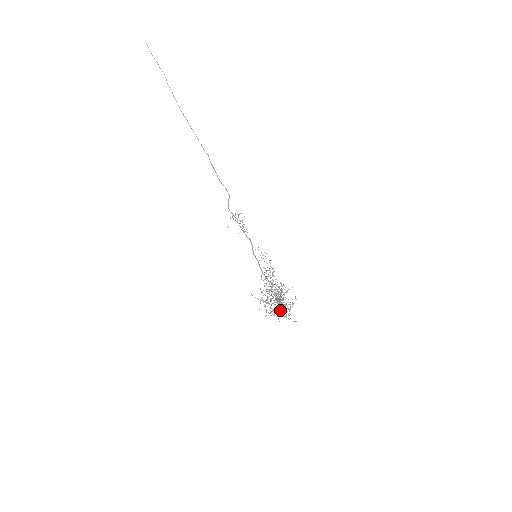
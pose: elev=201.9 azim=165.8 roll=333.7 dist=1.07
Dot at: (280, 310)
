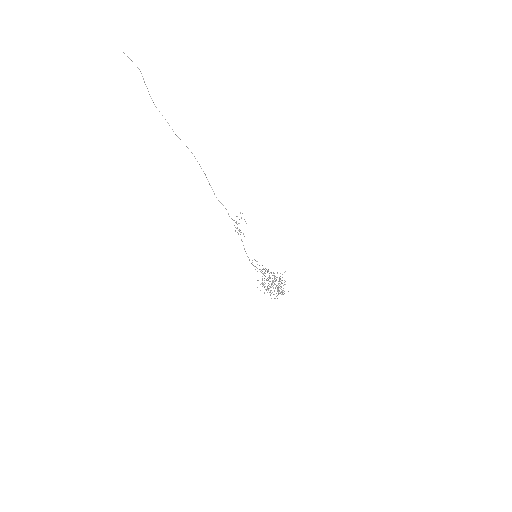
Dot at: (280, 288)
